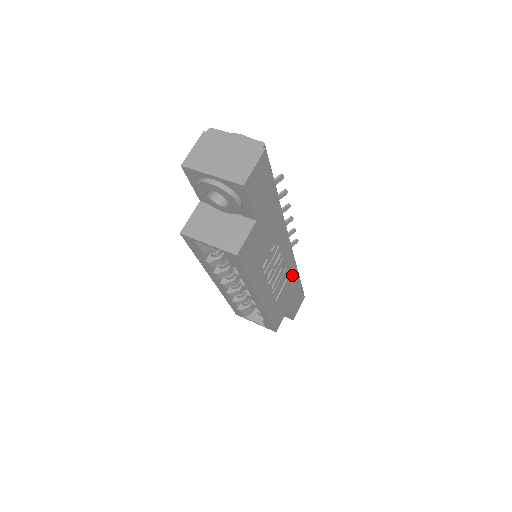
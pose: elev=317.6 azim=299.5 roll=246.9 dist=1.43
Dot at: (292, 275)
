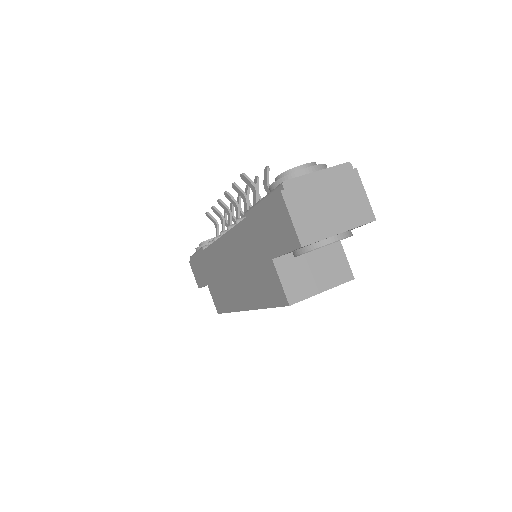
Dot at: occluded
